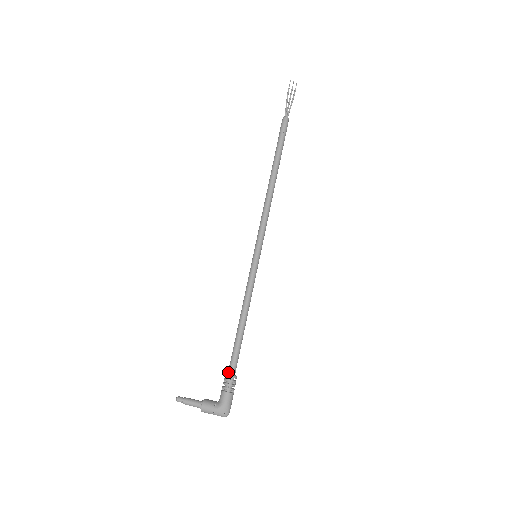
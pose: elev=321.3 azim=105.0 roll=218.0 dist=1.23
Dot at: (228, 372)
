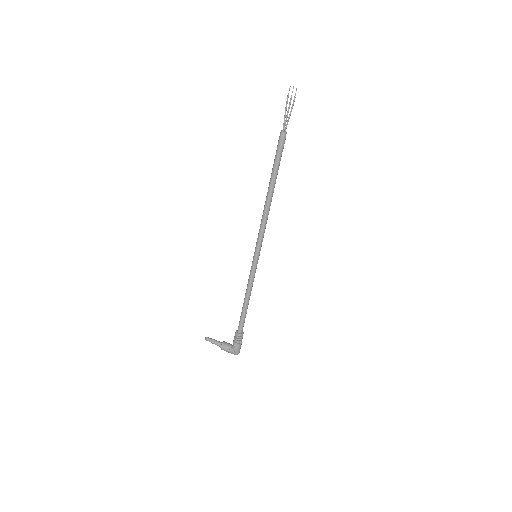
Dot at: (237, 331)
